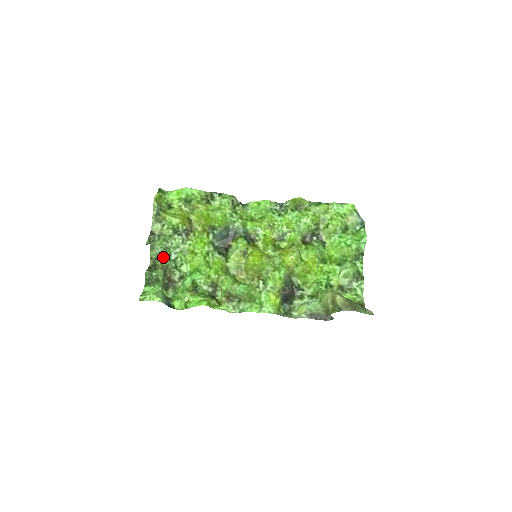
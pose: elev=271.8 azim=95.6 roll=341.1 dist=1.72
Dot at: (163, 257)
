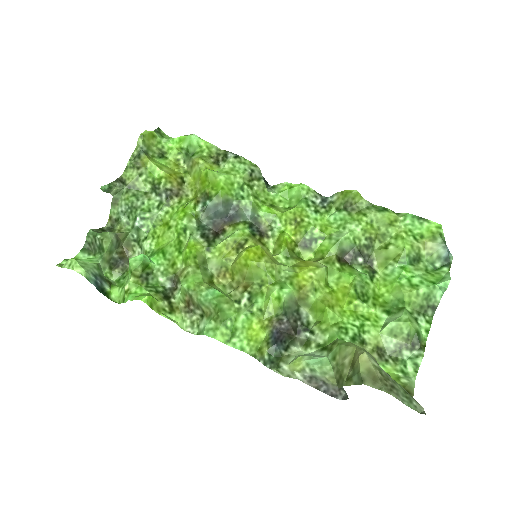
Dot at: (125, 220)
